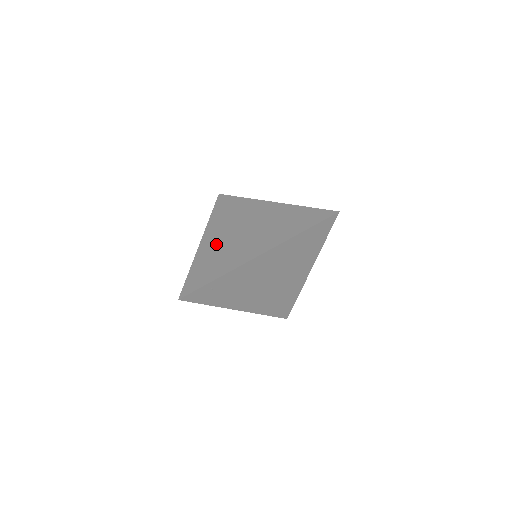
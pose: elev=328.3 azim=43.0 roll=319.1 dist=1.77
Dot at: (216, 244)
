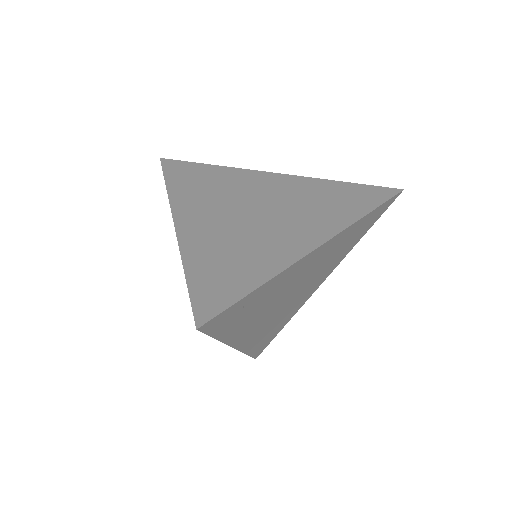
Dot at: (214, 228)
